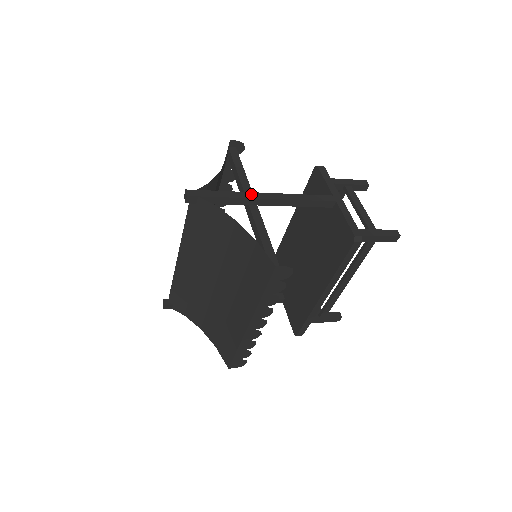
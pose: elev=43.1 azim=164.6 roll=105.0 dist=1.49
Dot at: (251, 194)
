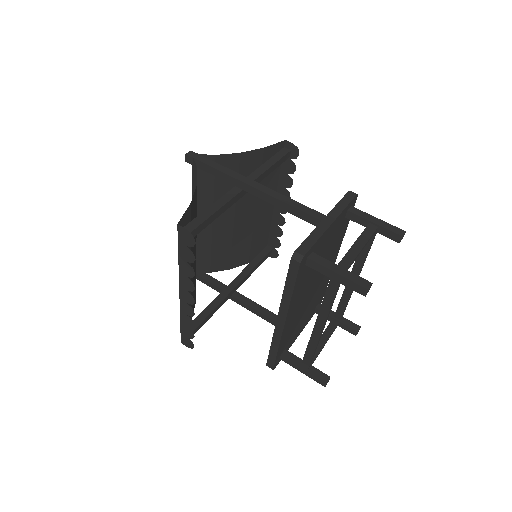
Dot at: (240, 176)
